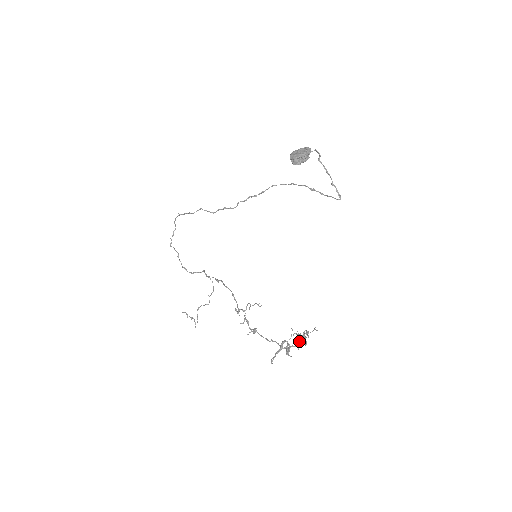
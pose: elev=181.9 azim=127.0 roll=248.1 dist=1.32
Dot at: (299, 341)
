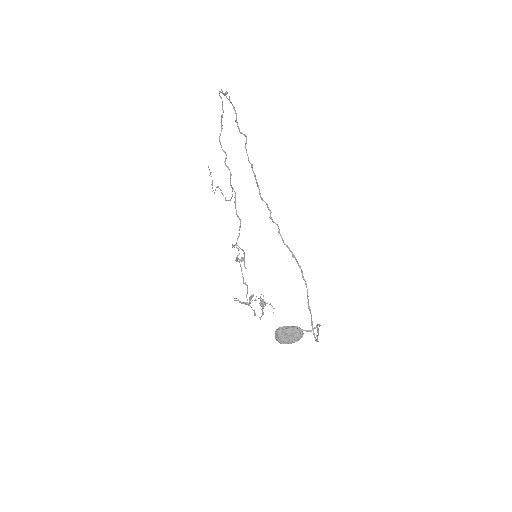
Dot at: (260, 303)
